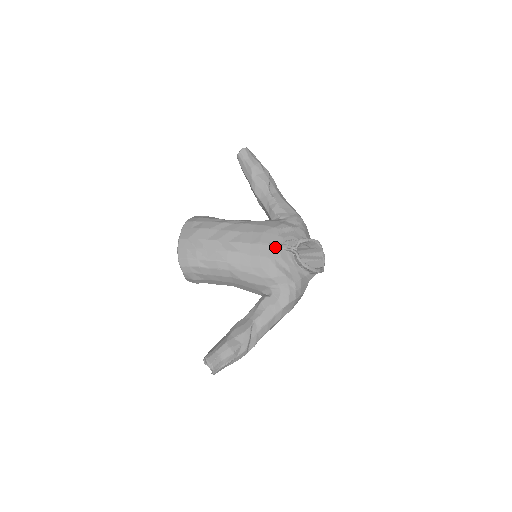
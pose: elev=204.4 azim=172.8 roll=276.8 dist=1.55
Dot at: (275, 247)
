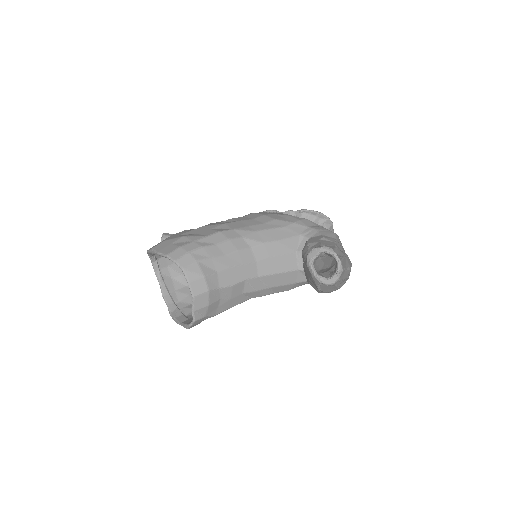
Dot at: (271, 211)
